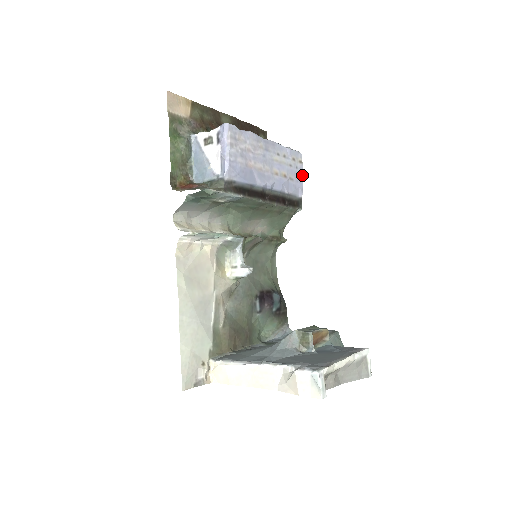
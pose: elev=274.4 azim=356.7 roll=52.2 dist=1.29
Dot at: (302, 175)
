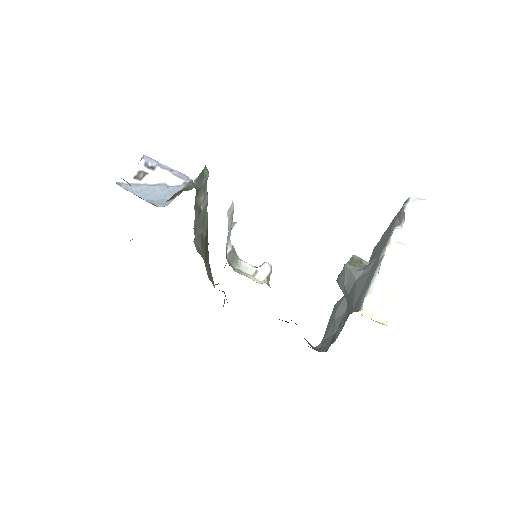
Dot at: occluded
